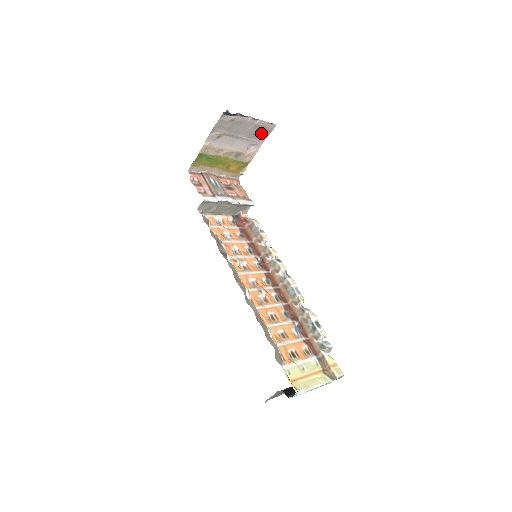
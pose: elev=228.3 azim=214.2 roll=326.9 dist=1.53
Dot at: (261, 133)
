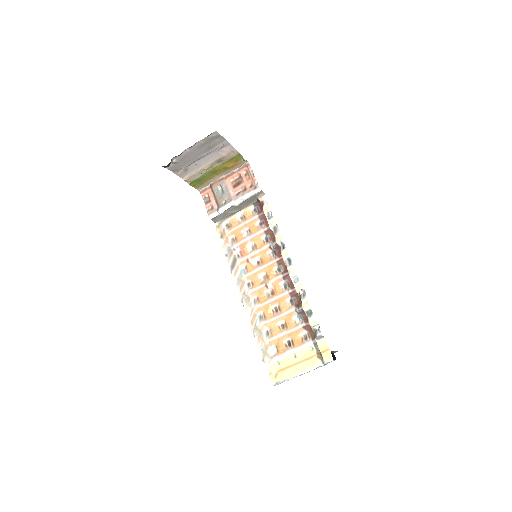
Dot at: (214, 142)
